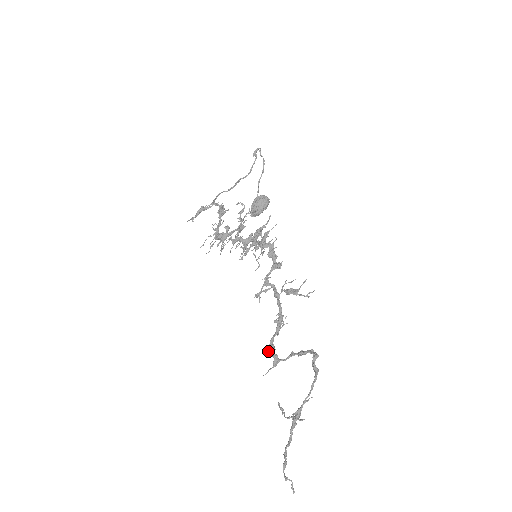
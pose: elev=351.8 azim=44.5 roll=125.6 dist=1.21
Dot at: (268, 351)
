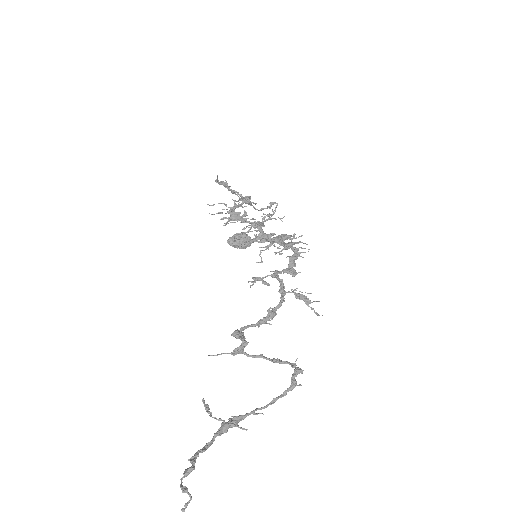
Dot at: (236, 334)
